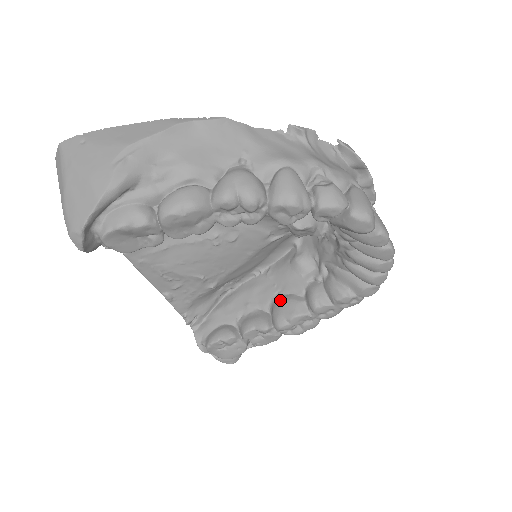
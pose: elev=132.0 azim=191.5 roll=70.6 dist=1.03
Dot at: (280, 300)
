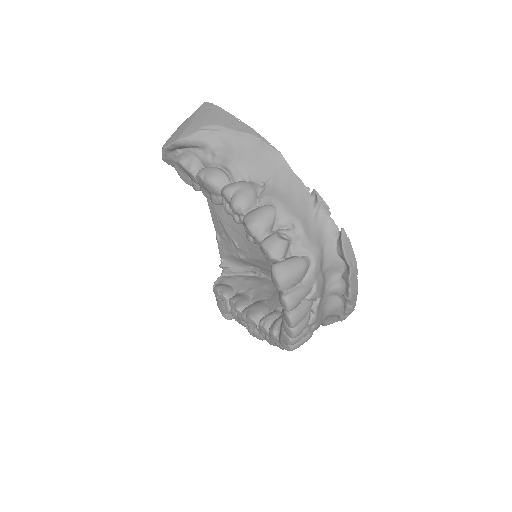
Dot at: (260, 302)
